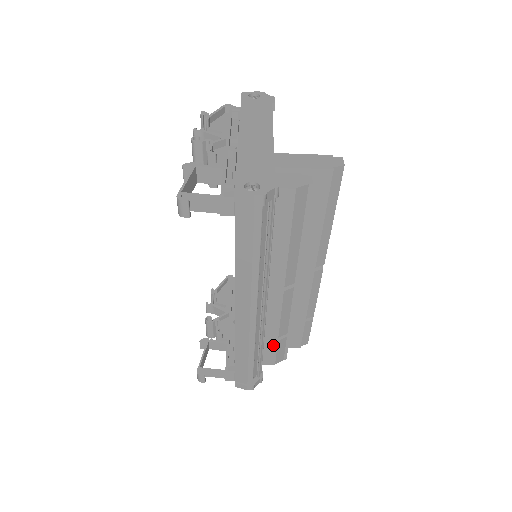
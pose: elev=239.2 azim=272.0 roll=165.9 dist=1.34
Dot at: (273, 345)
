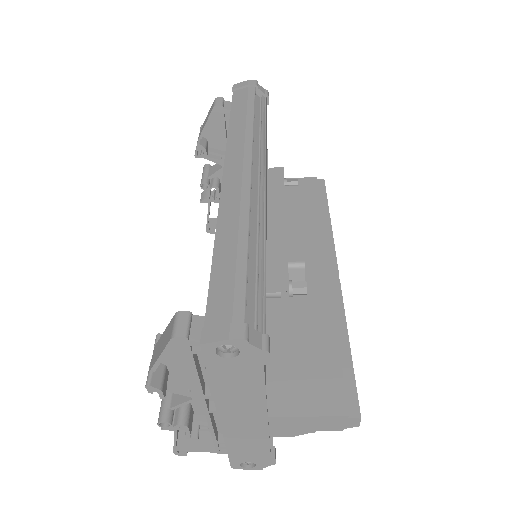
Dot at: occluded
